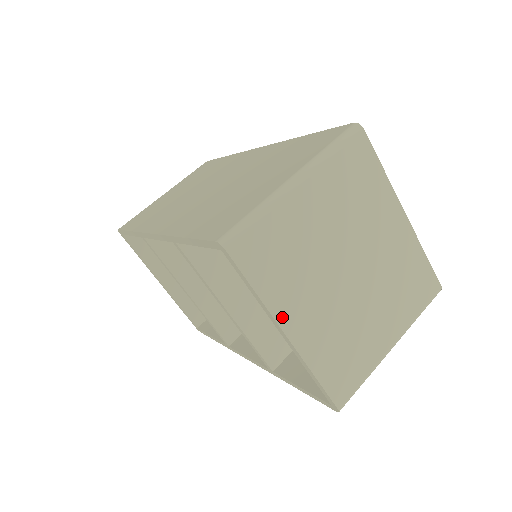
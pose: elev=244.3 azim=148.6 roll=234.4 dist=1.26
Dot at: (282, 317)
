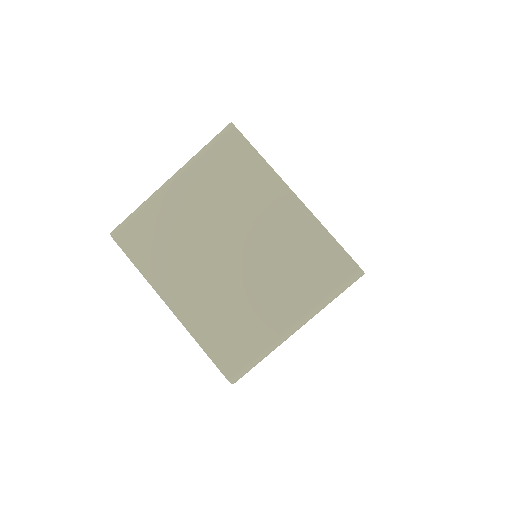
Dot at: (163, 290)
